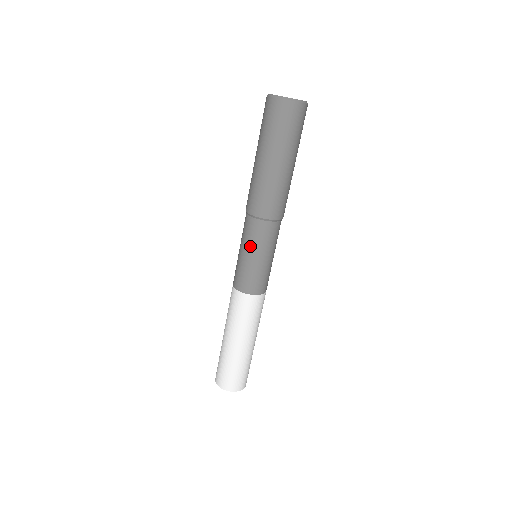
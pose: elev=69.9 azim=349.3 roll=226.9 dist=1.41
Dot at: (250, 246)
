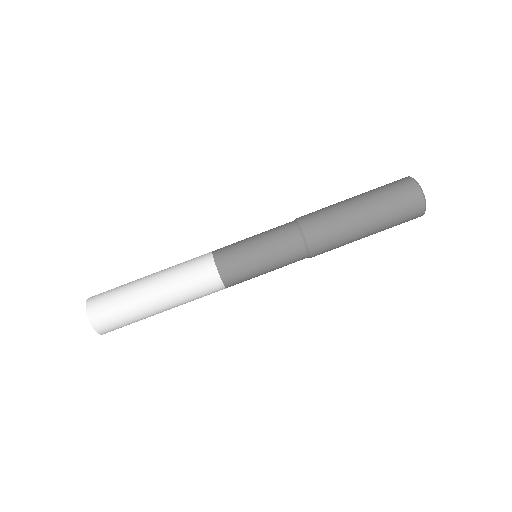
Dot at: (271, 249)
